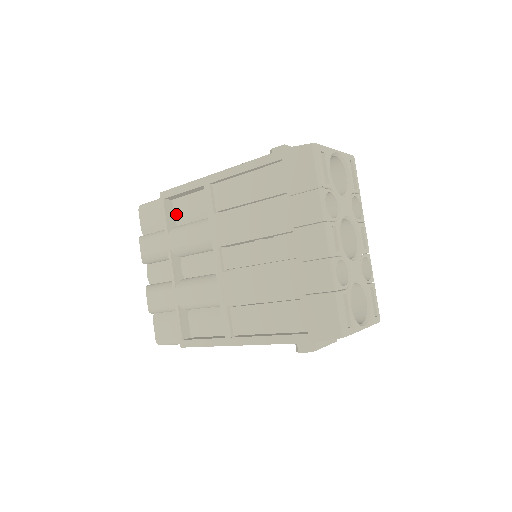
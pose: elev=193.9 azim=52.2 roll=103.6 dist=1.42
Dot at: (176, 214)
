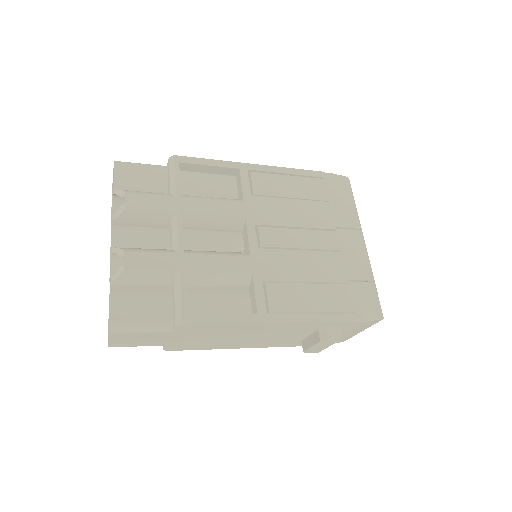
Dot at: (181, 185)
